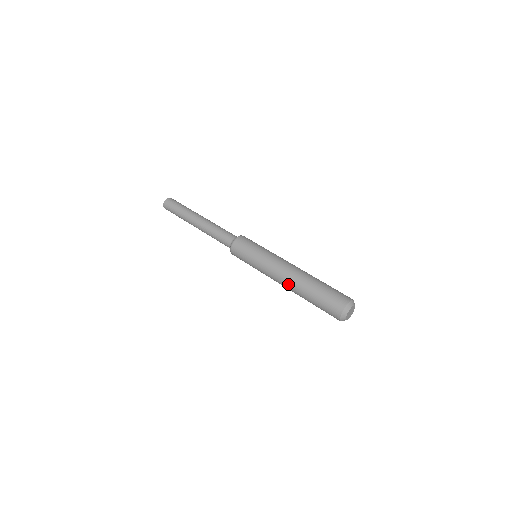
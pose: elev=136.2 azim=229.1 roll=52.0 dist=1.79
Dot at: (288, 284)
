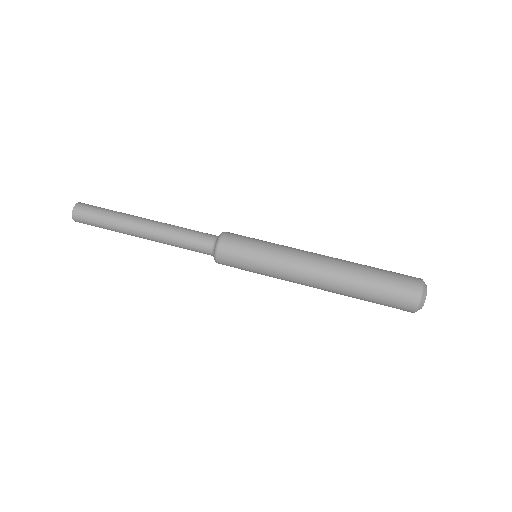
Dot at: (324, 290)
